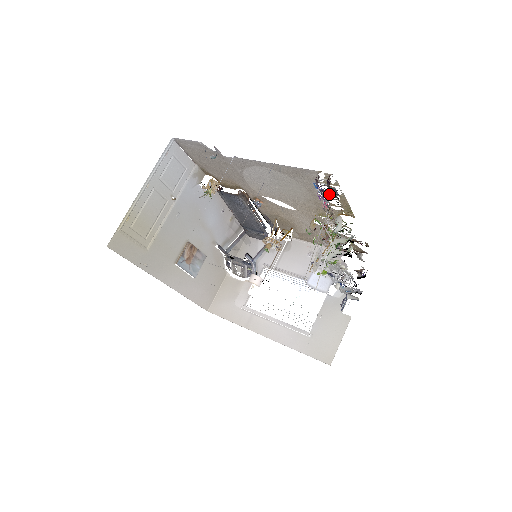
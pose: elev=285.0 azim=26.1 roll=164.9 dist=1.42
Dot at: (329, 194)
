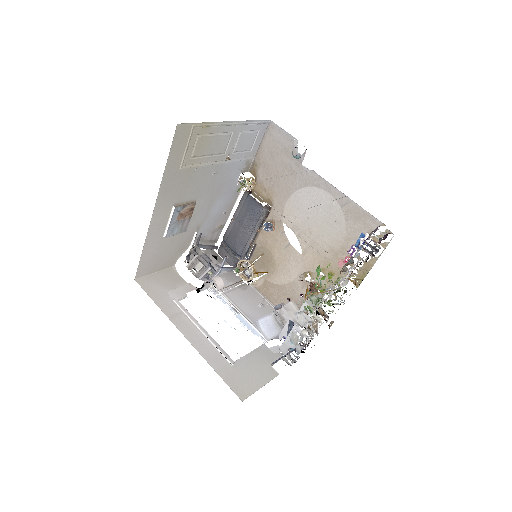
Dot at: occluded
